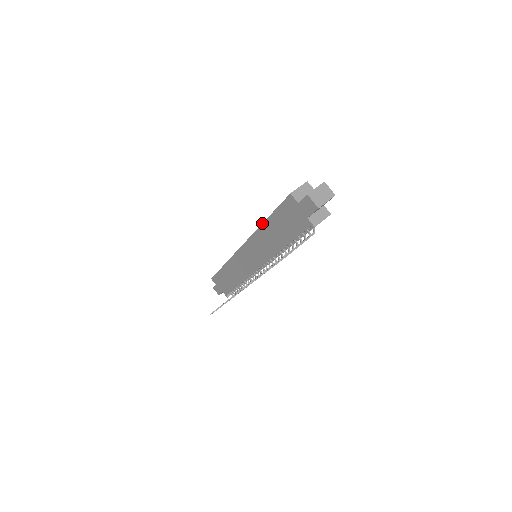
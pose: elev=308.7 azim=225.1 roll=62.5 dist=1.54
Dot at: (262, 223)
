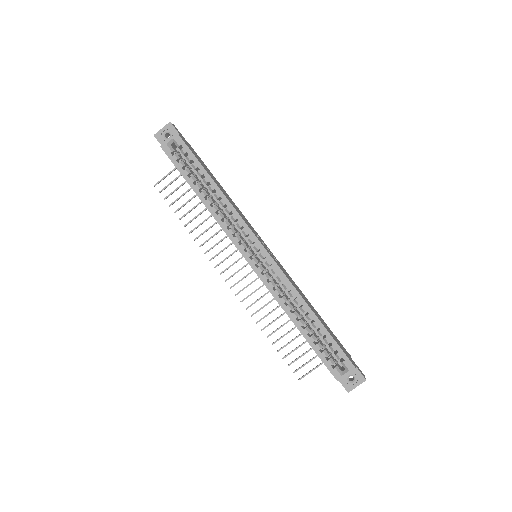
Dot at: occluded
